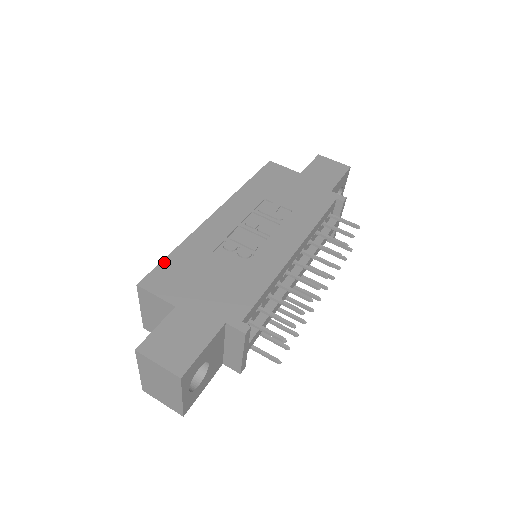
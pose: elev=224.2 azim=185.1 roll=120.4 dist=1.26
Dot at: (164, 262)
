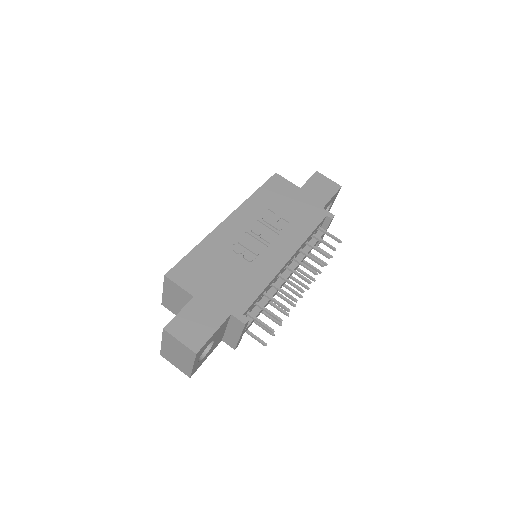
Dot at: (186, 258)
